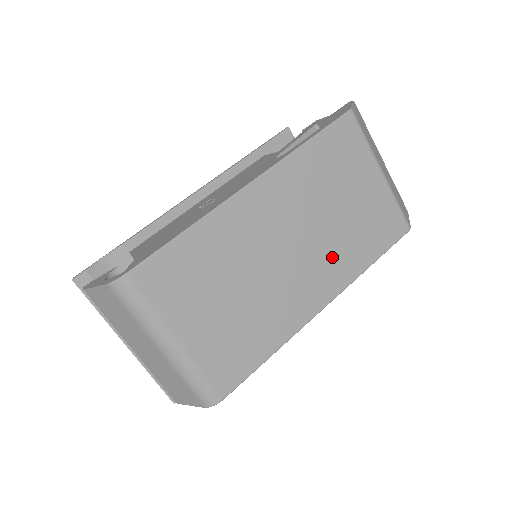
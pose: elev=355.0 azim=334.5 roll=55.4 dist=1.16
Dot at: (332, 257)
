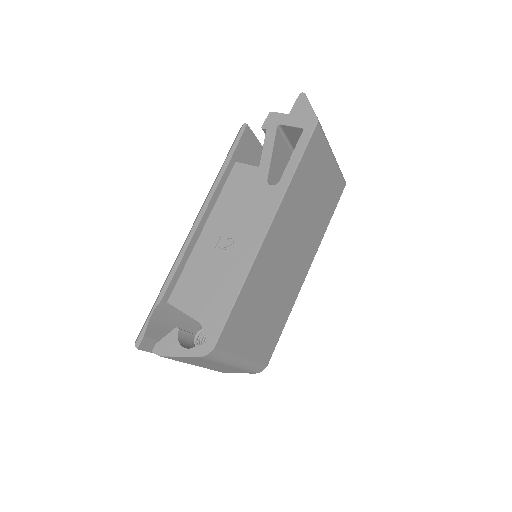
Dot at: (311, 238)
